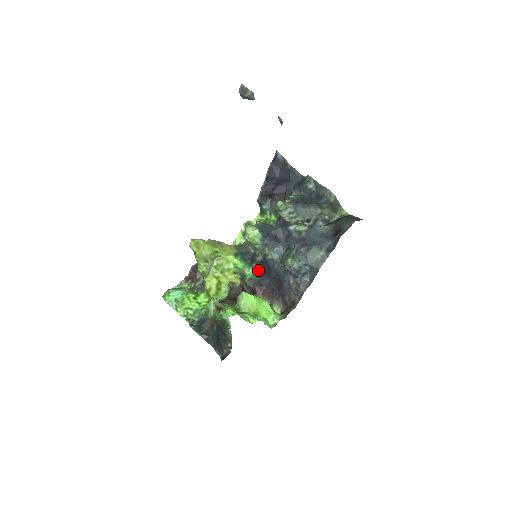
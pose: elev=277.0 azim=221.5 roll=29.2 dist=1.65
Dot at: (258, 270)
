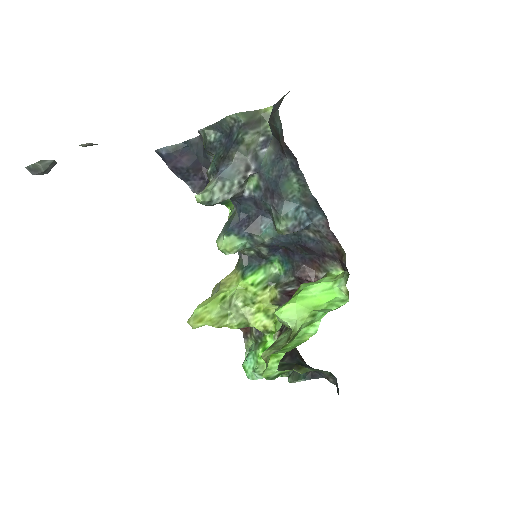
Dot at: (280, 258)
